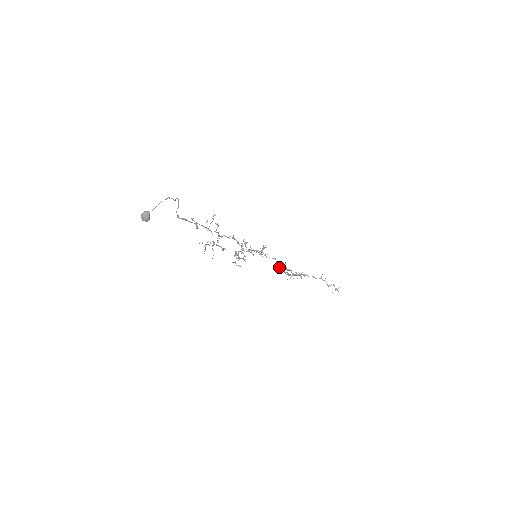
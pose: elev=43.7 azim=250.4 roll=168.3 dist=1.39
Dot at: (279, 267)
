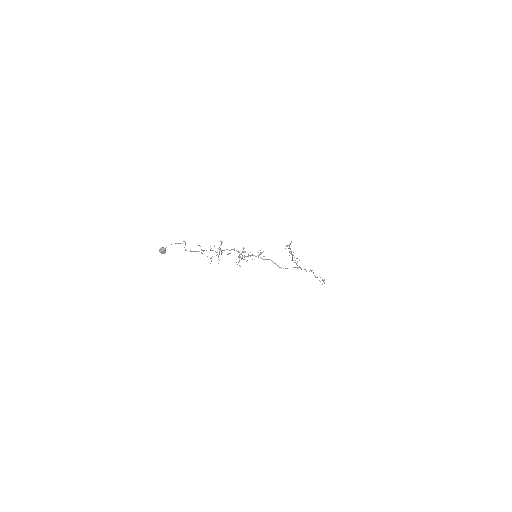
Dot at: (286, 245)
